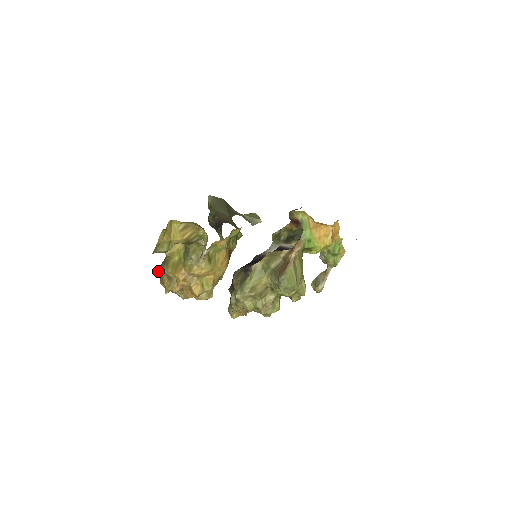
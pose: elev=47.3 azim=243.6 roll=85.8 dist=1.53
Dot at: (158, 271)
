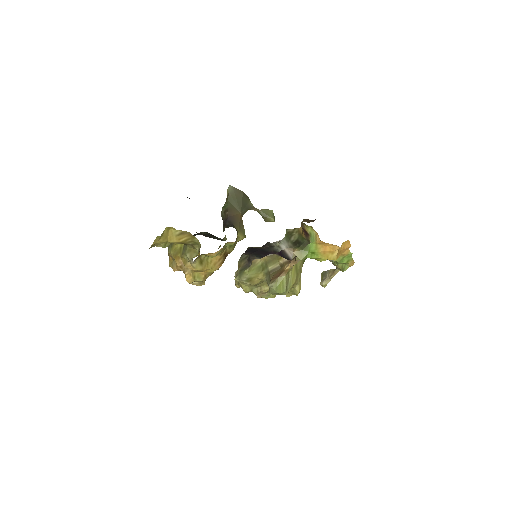
Dot at: occluded
